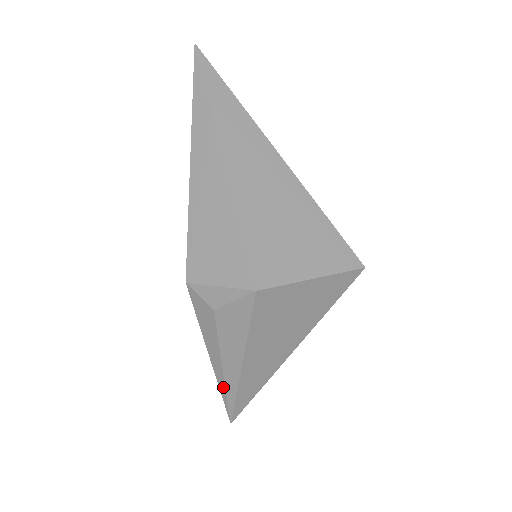
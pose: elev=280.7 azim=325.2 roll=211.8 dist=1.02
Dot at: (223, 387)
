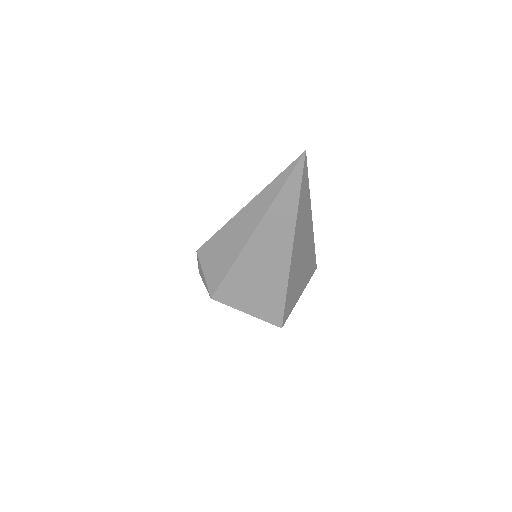
Dot at: occluded
